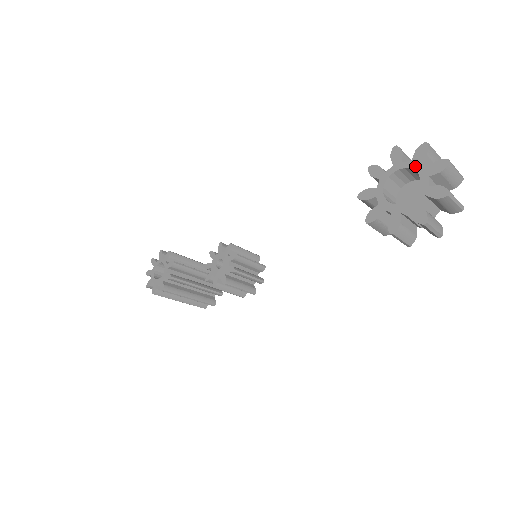
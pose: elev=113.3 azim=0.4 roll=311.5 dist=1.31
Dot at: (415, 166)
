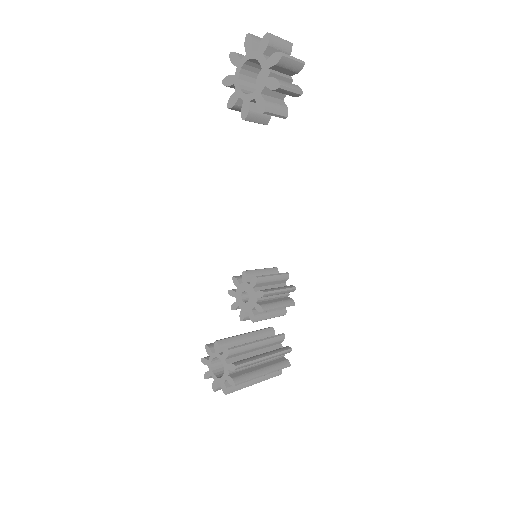
Dot at: (241, 63)
